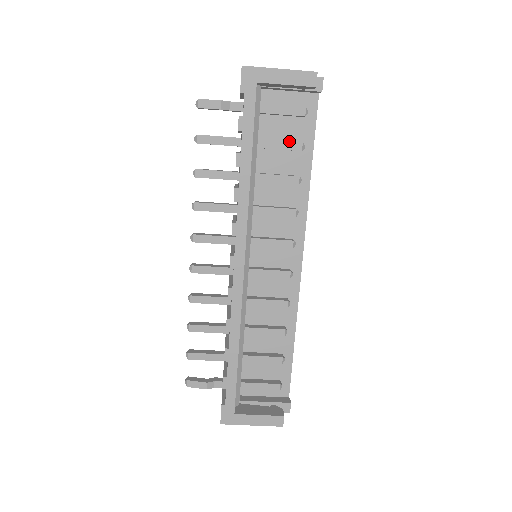
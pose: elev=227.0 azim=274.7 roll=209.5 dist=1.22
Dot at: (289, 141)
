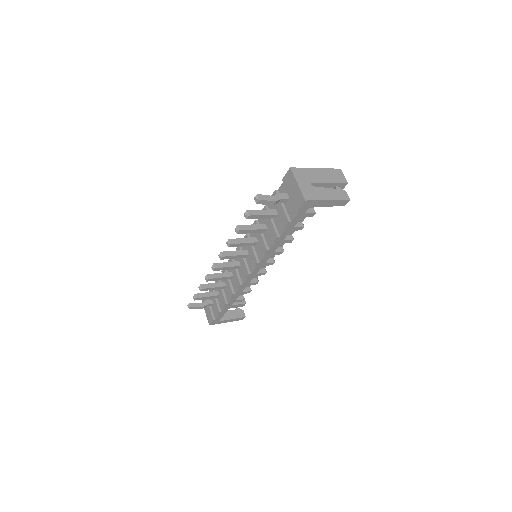
Dot at: (308, 213)
